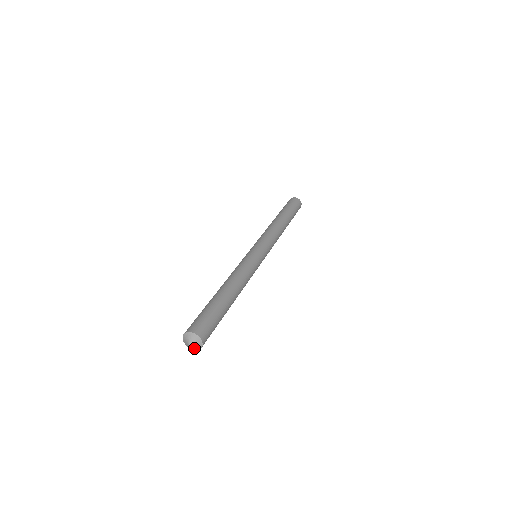
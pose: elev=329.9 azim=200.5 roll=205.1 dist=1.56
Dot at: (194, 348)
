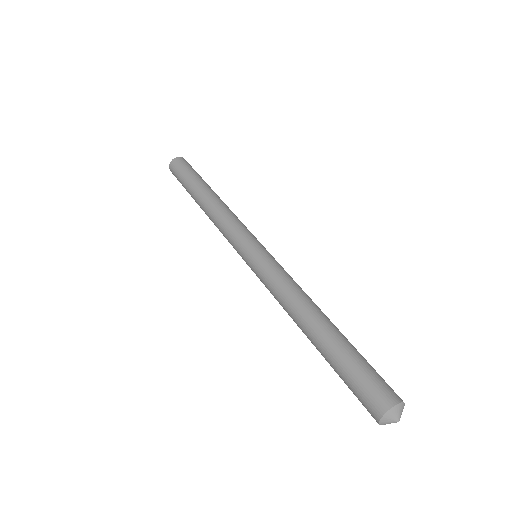
Dot at: occluded
